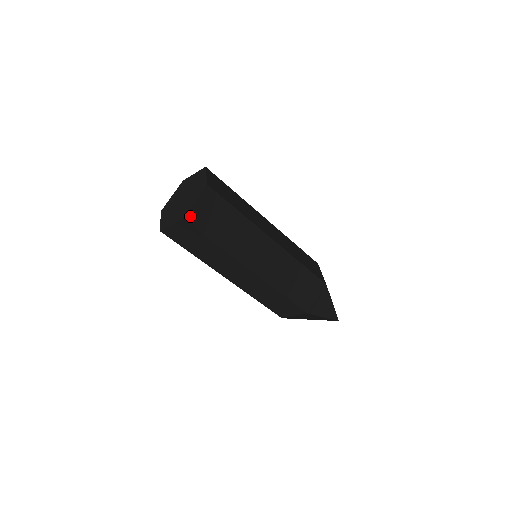
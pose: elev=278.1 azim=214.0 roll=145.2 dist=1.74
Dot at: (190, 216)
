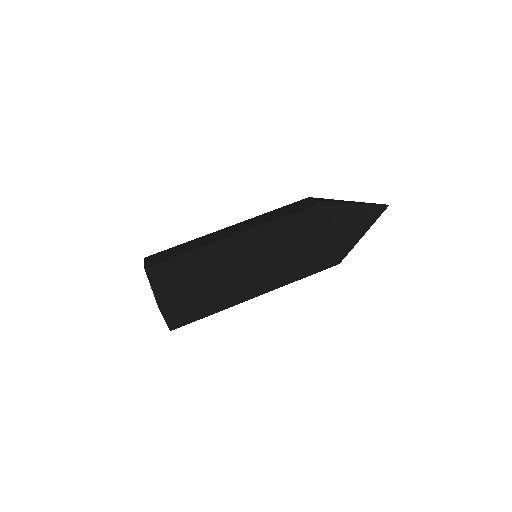
Dot at: (173, 326)
